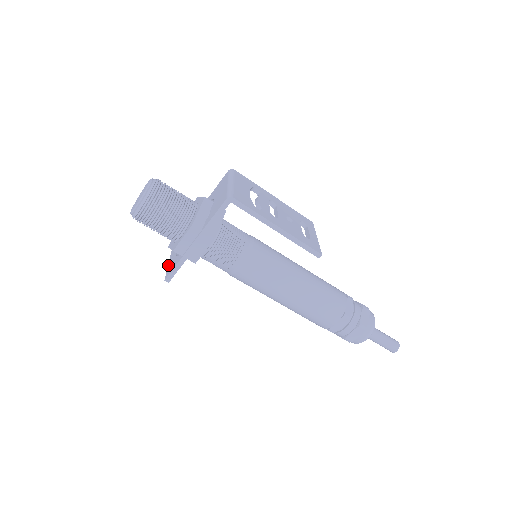
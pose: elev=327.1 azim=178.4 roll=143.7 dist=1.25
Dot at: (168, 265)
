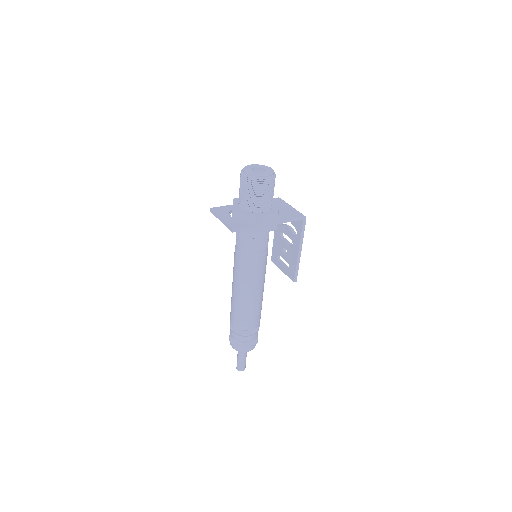
Dot at: (225, 220)
